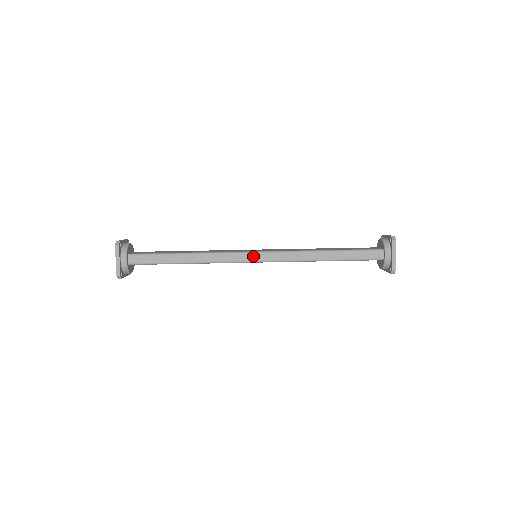
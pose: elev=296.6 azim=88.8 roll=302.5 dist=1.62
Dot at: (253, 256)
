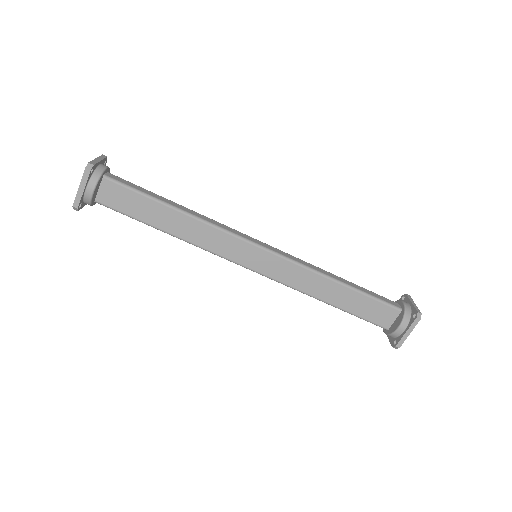
Dot at: (246, 267)
